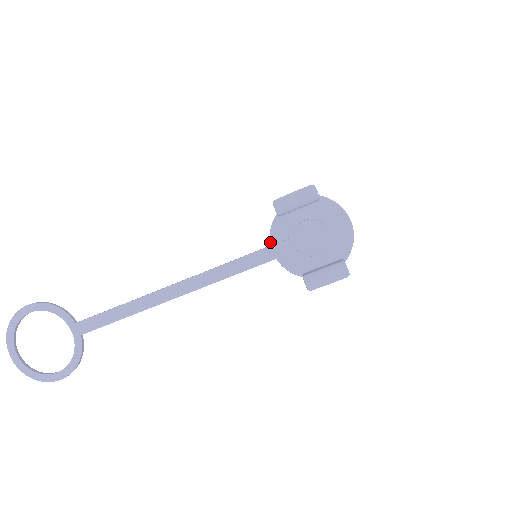
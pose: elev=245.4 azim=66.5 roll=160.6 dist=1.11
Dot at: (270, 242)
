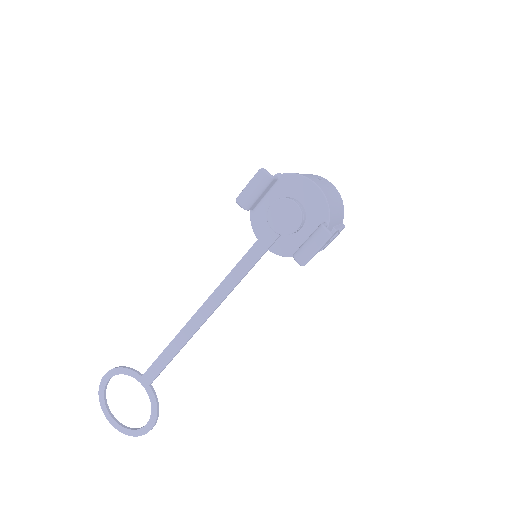
Dot at: occluded
